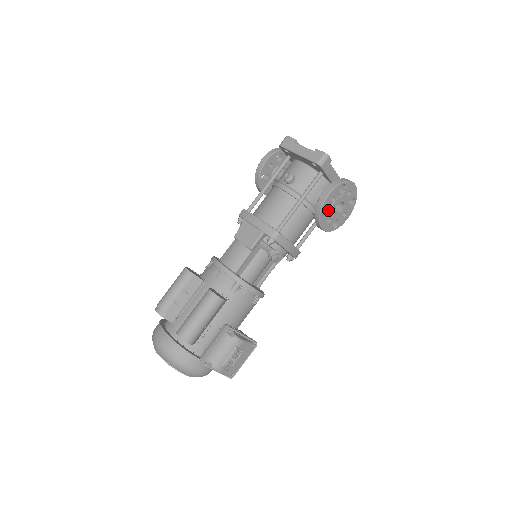
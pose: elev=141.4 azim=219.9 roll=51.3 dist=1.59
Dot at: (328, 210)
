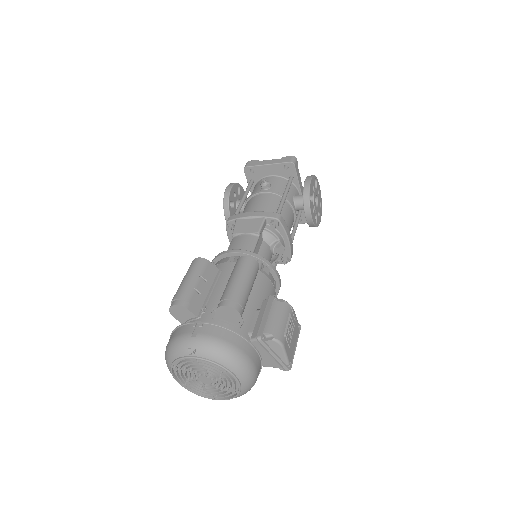
Dot at: (311, 199)
